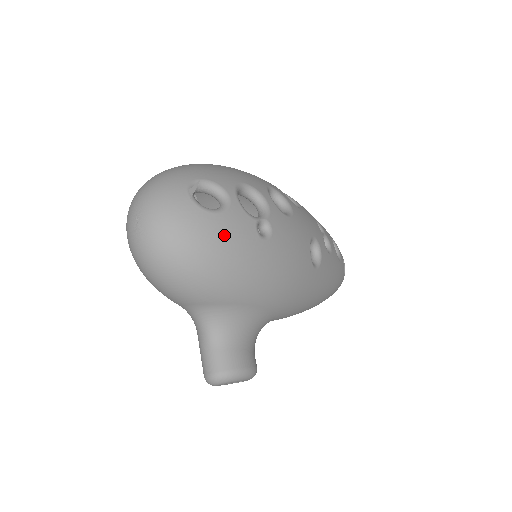
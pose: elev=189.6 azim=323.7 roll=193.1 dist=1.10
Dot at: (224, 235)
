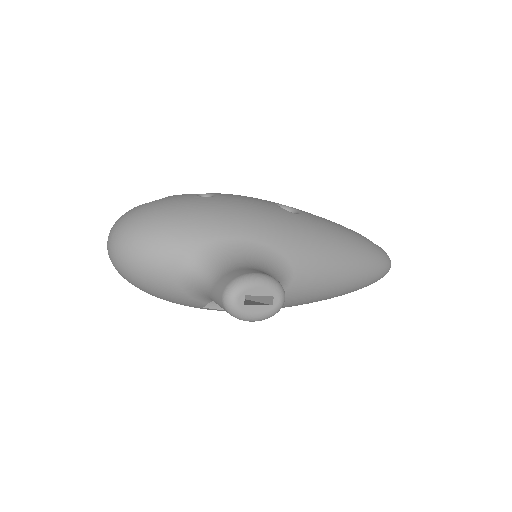
Dot at: (166, 203)
